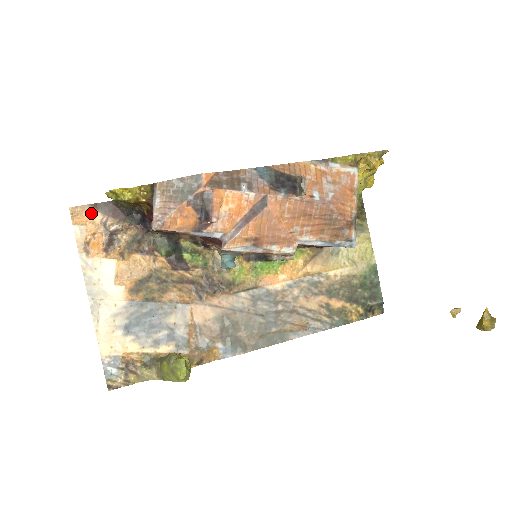
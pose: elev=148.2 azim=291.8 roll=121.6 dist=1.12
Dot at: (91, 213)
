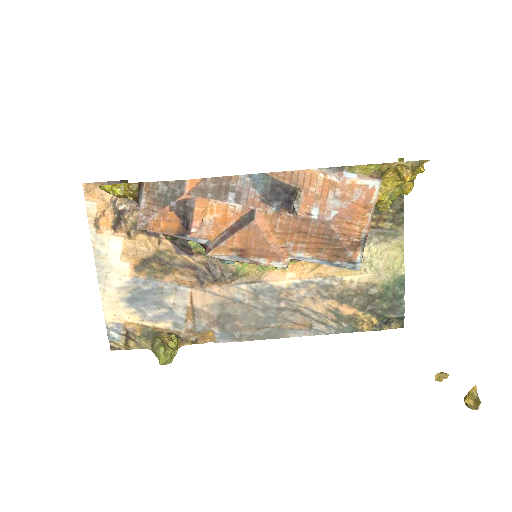
Dot at: (102, 191)
